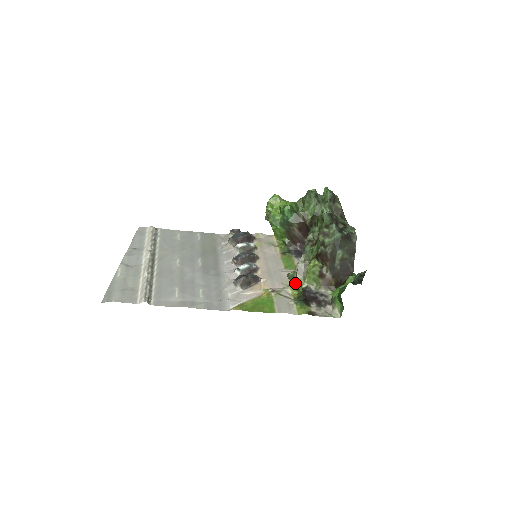
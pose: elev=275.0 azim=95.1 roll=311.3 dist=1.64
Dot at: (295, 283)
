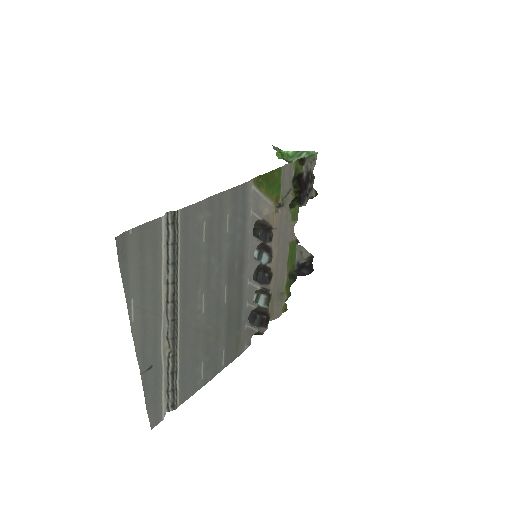
Dot at: occluded
